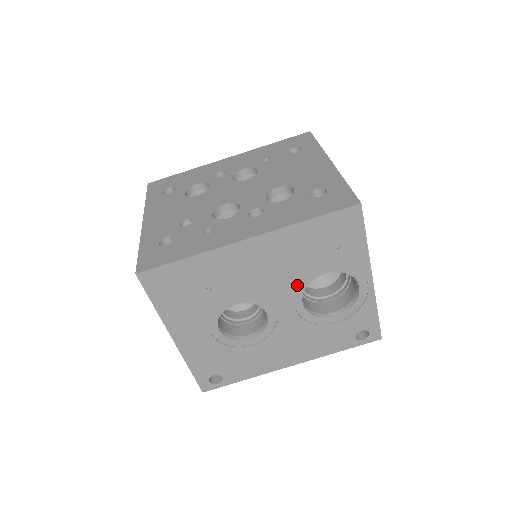
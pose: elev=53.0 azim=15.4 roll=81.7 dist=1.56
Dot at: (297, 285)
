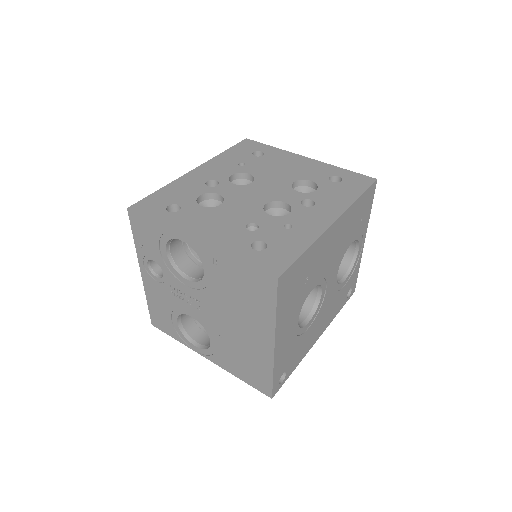
Dot at: (340, 258)
